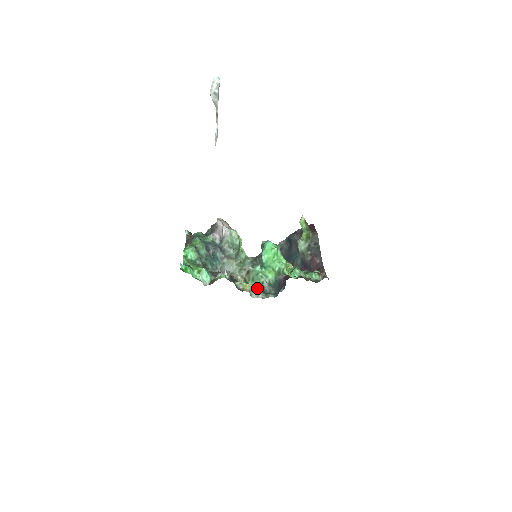
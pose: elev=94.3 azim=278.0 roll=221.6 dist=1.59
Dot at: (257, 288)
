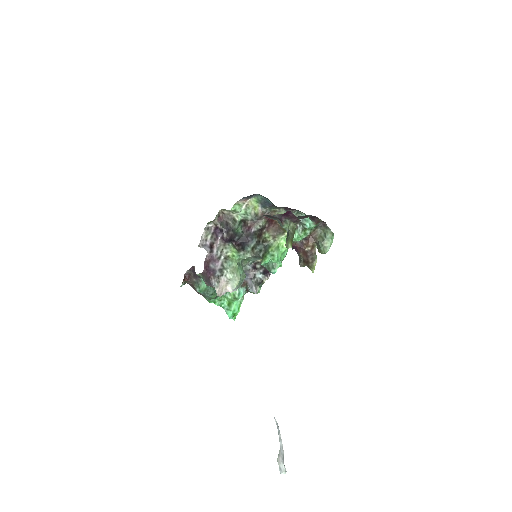
Dot at: occluded
